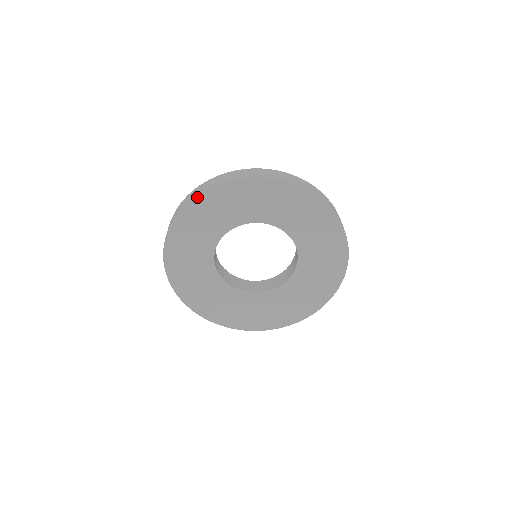
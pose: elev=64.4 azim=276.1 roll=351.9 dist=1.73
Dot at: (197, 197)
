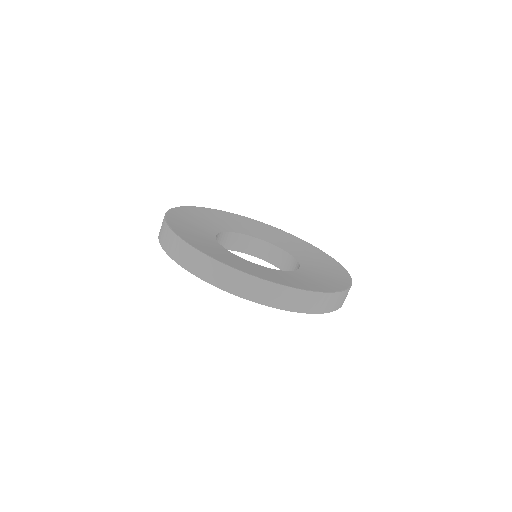
Dot at: (244, 217)
